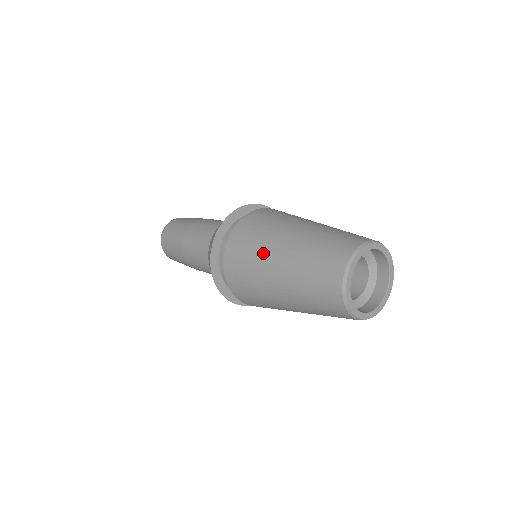
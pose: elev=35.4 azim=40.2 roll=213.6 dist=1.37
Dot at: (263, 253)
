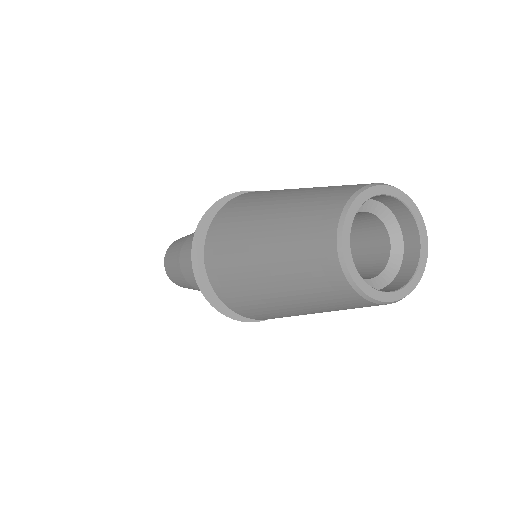
Dot at: (245, 273)
